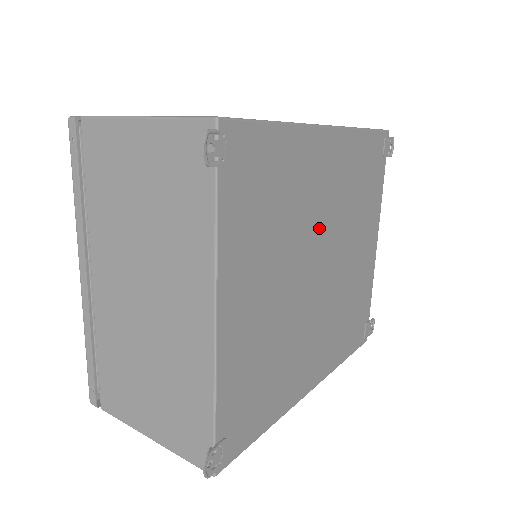
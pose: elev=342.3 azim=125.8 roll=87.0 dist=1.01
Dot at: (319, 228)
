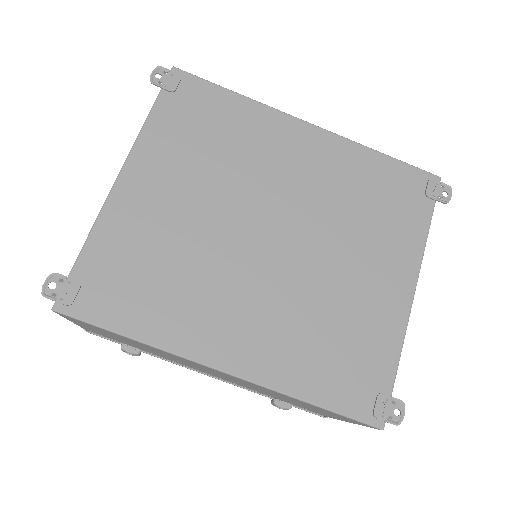
Dot at: (278, 195)
